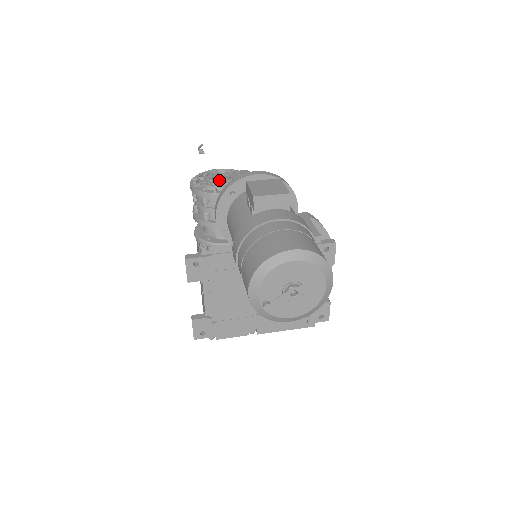
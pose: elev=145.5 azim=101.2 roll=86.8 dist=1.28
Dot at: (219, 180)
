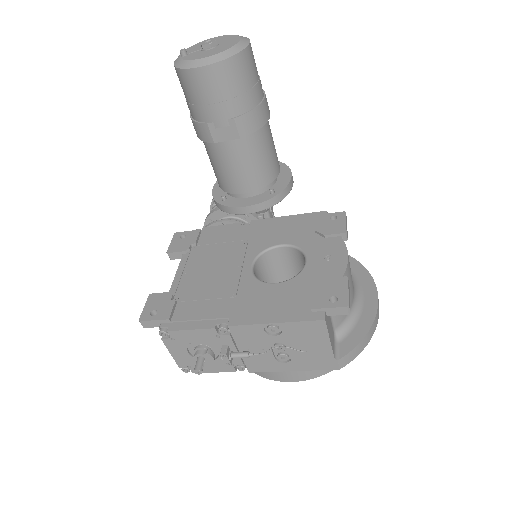
Dot at: occluded
